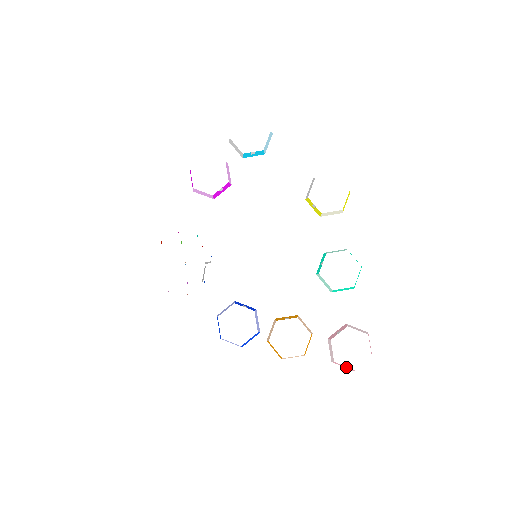
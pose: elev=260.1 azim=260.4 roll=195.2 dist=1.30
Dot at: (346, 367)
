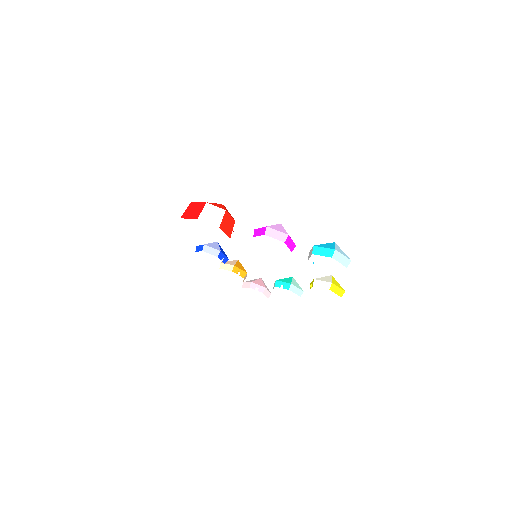
Dot at: occluded
